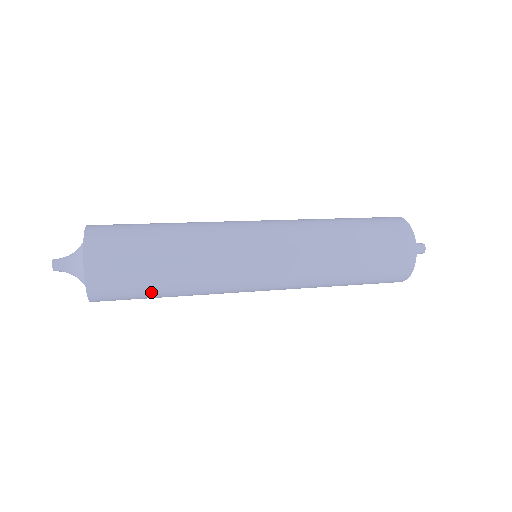
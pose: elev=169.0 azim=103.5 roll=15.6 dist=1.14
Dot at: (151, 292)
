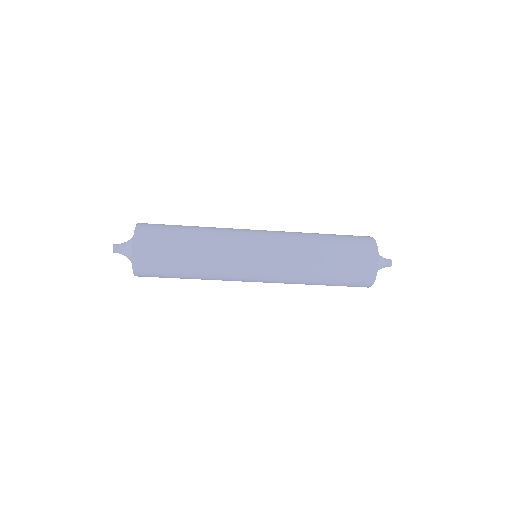
Dot at: (176, 267)
